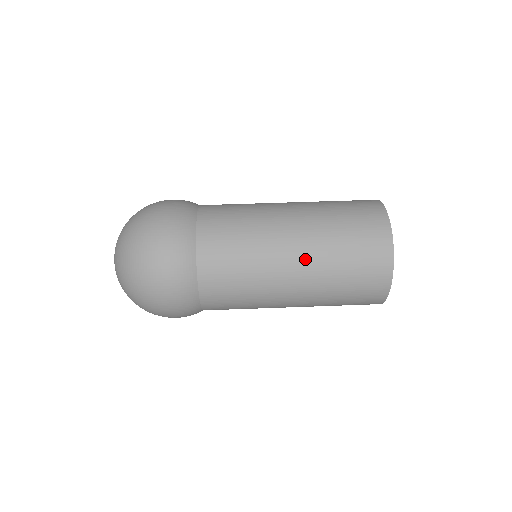
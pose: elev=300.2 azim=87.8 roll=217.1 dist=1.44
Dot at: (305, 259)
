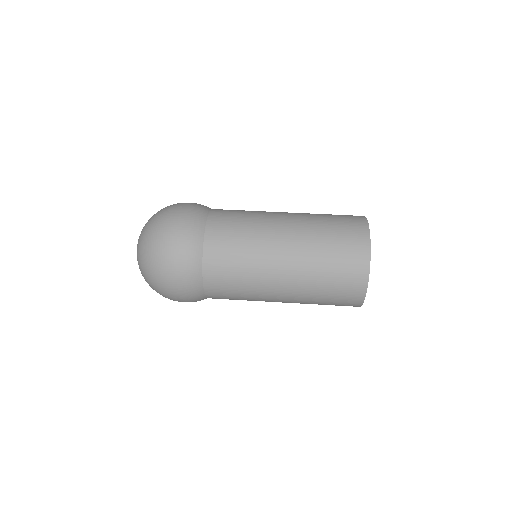
Dot at: (294, 241)
